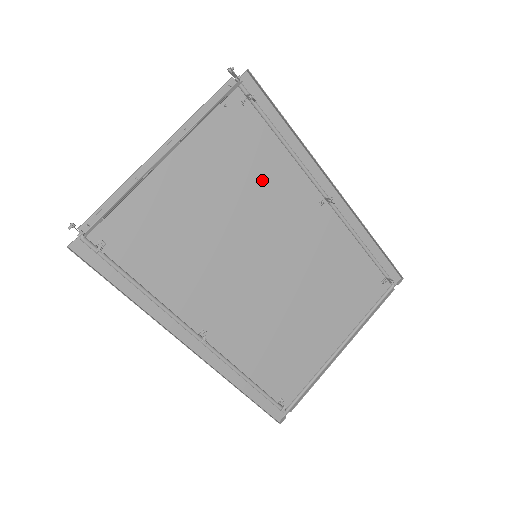
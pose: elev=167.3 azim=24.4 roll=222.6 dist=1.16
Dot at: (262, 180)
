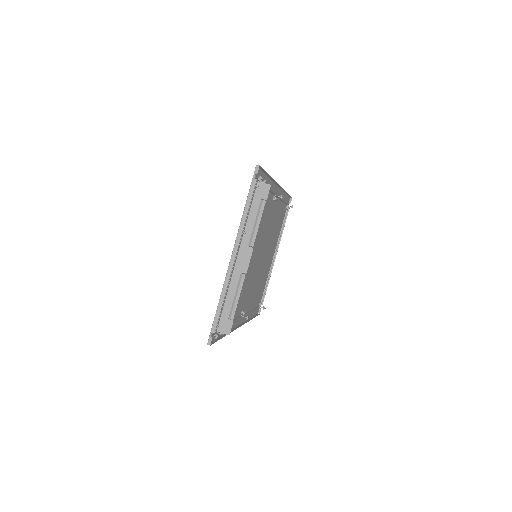
Dot at: occluded
